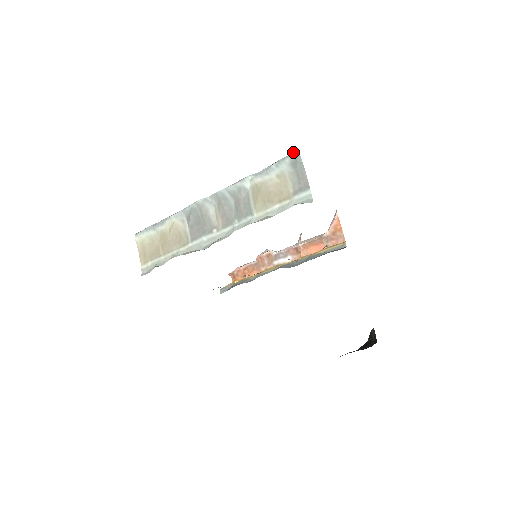
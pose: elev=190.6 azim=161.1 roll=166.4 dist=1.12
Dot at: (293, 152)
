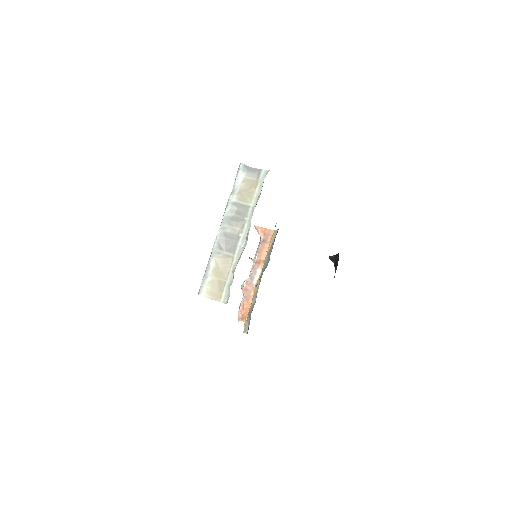
Dot at: (239, 167)
